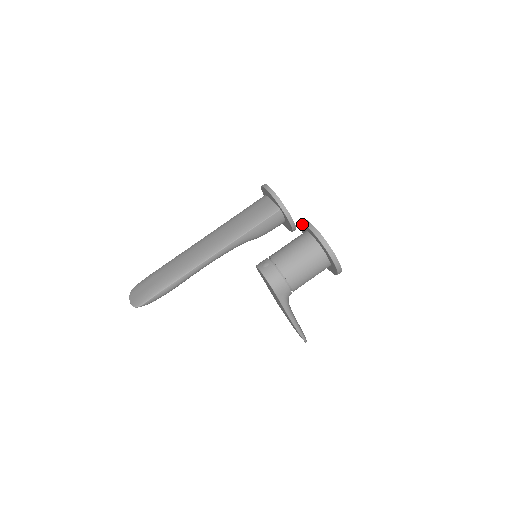
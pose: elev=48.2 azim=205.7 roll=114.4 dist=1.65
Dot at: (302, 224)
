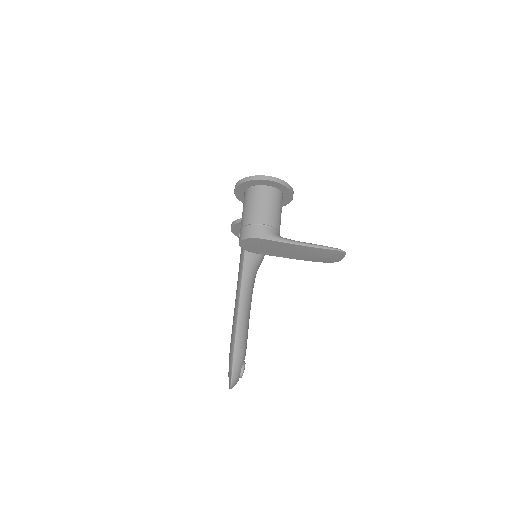
Dot at: (238, 197)
